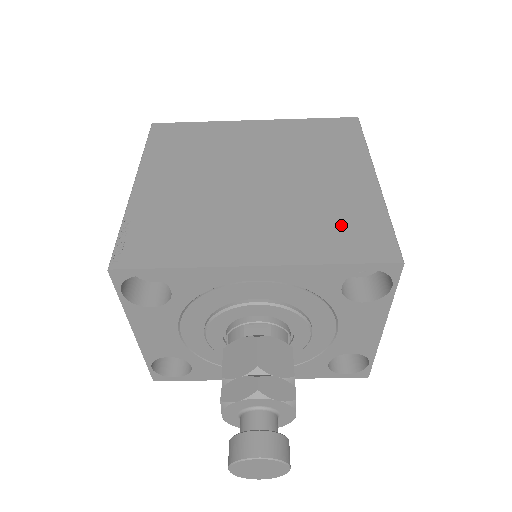
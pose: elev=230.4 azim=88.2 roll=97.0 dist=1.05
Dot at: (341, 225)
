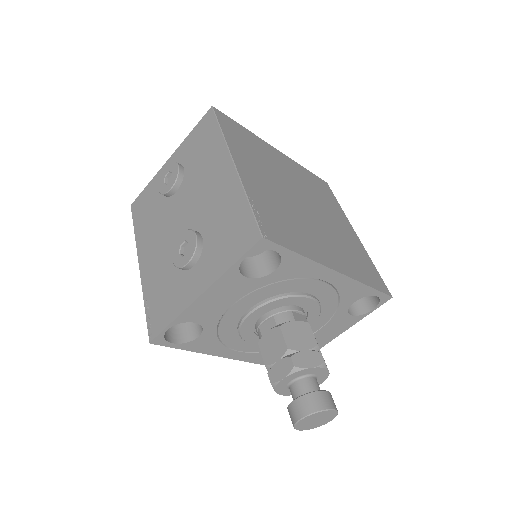
Dot at: (359, 260)
